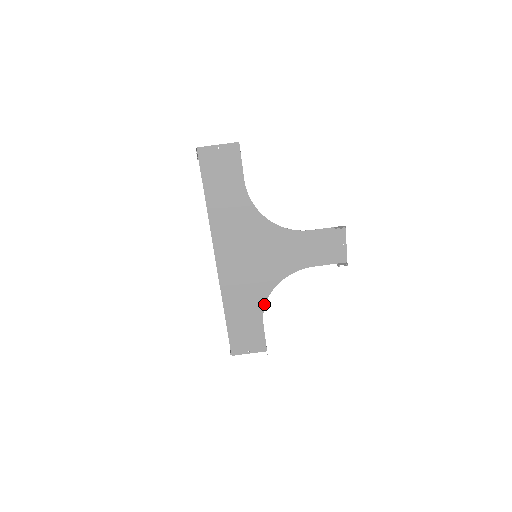
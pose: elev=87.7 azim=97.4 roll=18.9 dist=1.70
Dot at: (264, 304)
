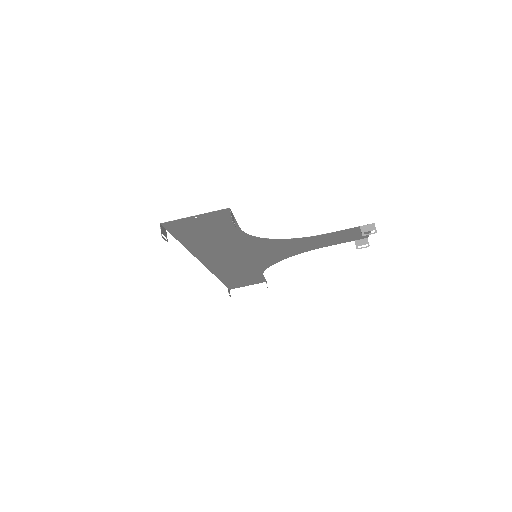
Dot at: (265, 269)
